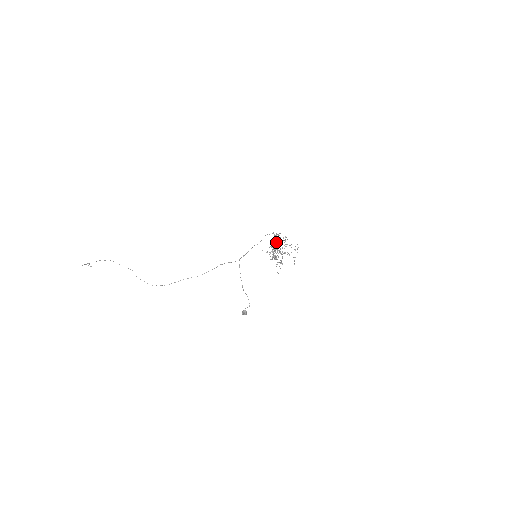
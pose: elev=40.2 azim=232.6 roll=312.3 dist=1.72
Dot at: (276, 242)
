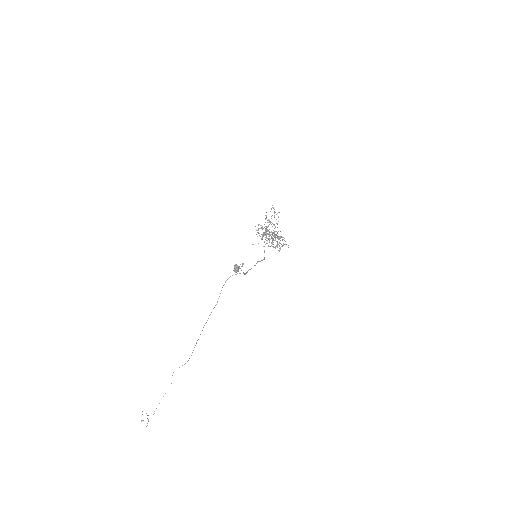
Dot at: (262, 229)
